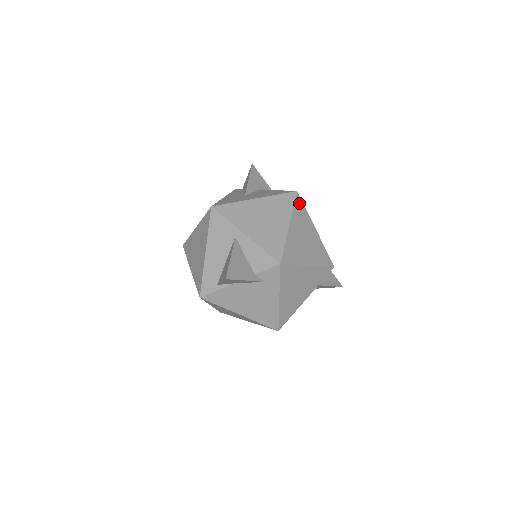
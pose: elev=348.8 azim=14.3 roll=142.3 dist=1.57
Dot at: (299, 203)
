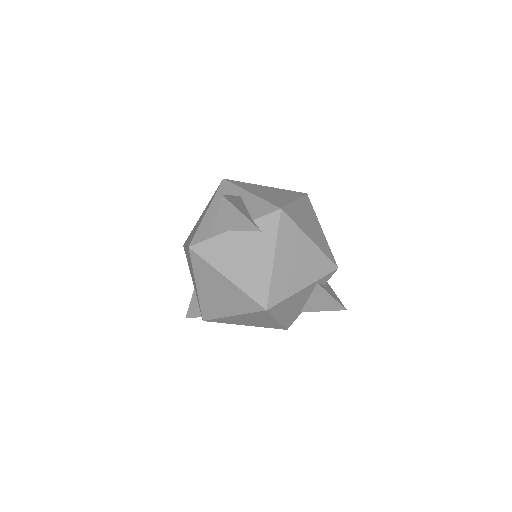
Dot at: (308, 200)
